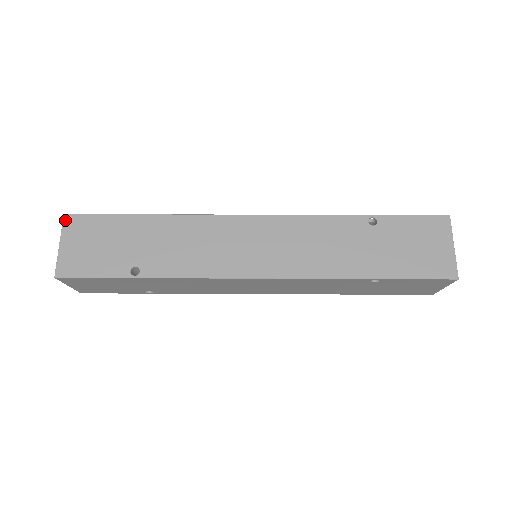
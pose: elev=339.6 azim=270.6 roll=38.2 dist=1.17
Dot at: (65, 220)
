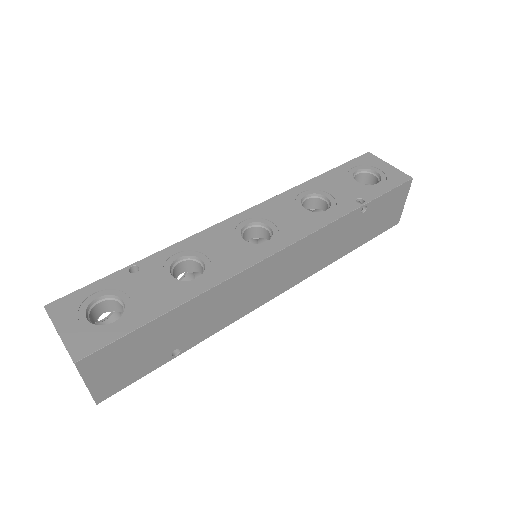
Dot at: (80, 366)
